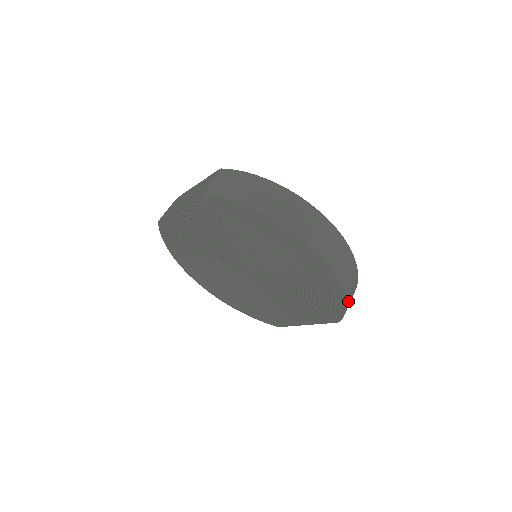
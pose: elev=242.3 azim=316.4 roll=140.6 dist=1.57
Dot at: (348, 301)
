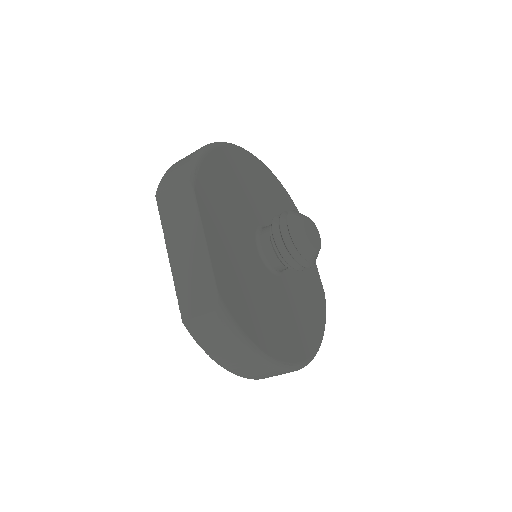
Dot at: occluded
